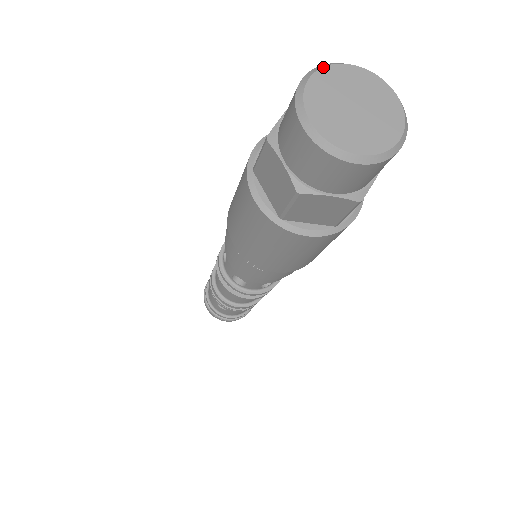
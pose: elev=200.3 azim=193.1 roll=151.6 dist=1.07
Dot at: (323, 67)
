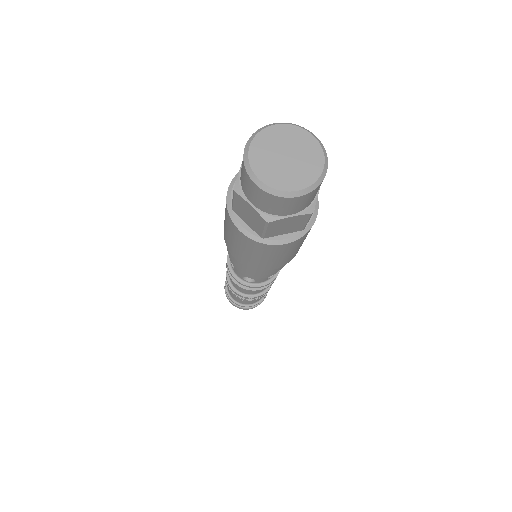
Dot at: (256, 134)
